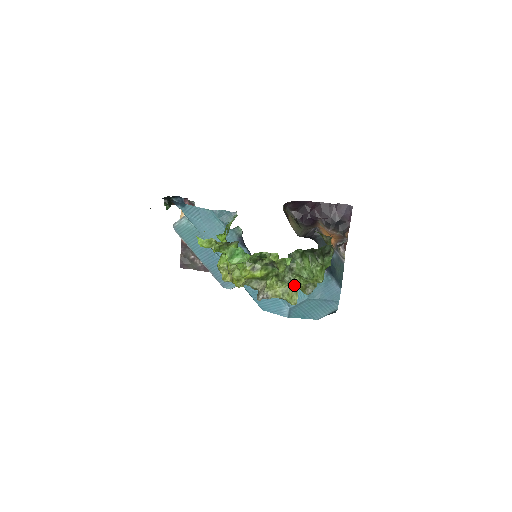
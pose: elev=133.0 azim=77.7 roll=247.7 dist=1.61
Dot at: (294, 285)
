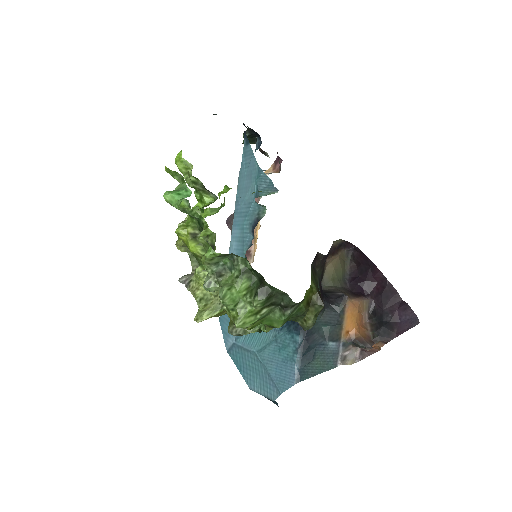
Dot at: (220, 302)
